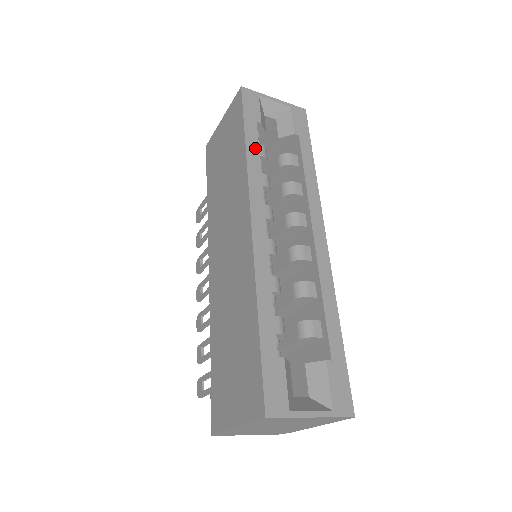
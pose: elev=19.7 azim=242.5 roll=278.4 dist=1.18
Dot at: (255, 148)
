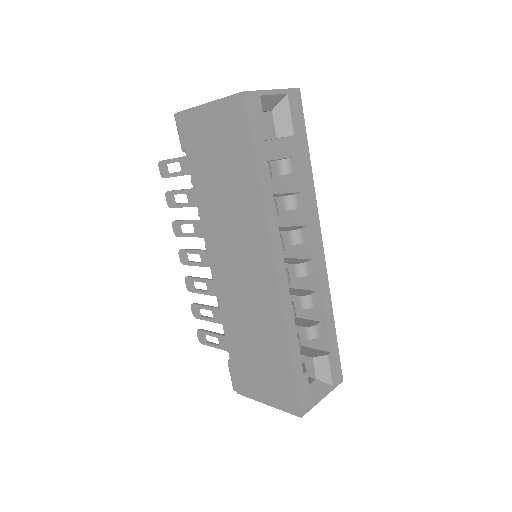
Dot at: (267, 180)
